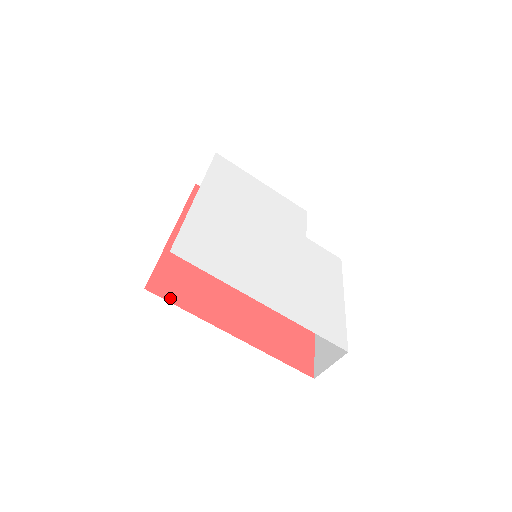
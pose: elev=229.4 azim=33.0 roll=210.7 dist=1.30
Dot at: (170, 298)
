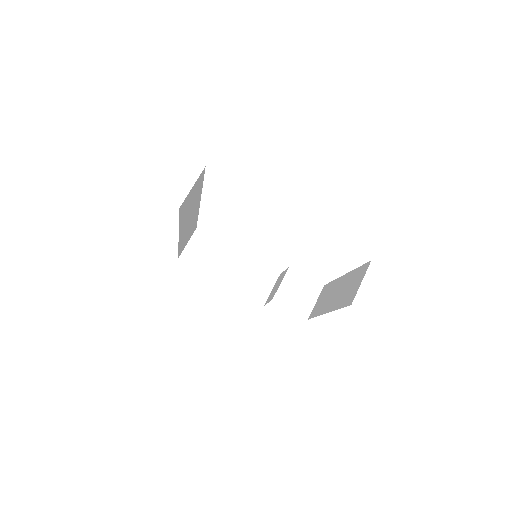
Dot at: occluded
